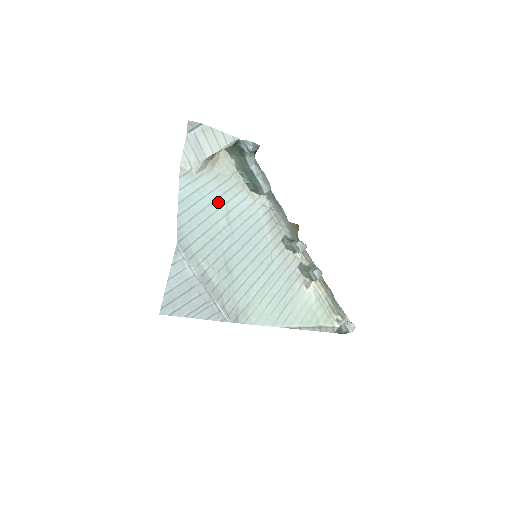
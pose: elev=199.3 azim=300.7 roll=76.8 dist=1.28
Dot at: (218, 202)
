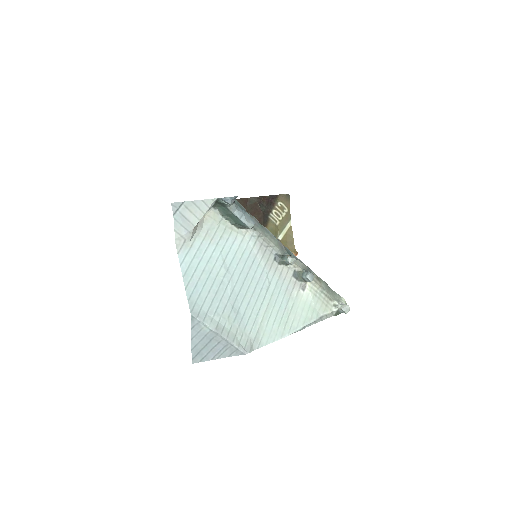
Dot at: (214, 256)
